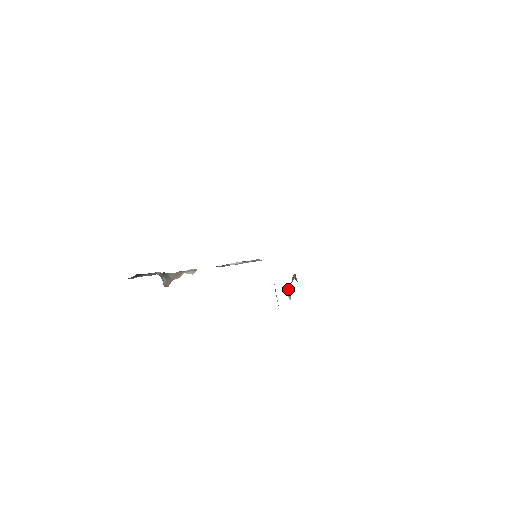
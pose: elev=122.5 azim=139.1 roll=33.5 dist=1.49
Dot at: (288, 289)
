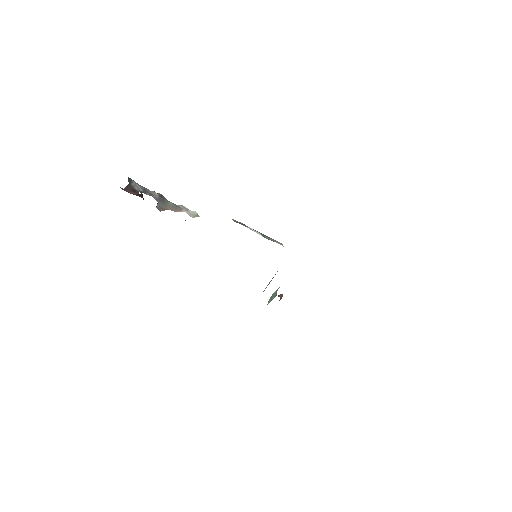
Dot at: (273, 295)
